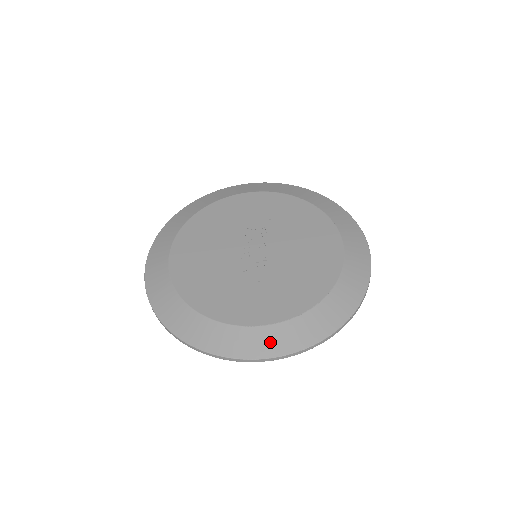
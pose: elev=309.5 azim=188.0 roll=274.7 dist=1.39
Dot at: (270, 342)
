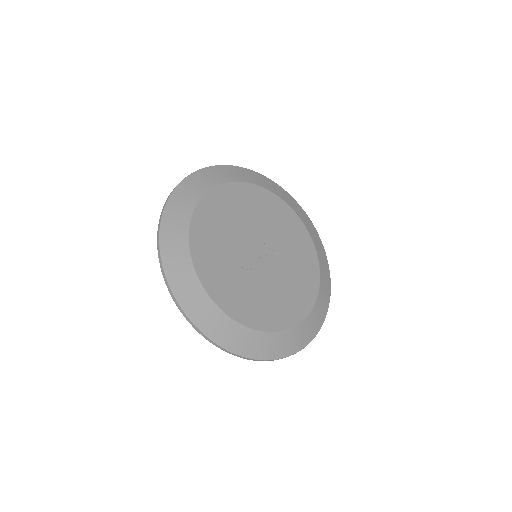
Dot at: (207, 317)
